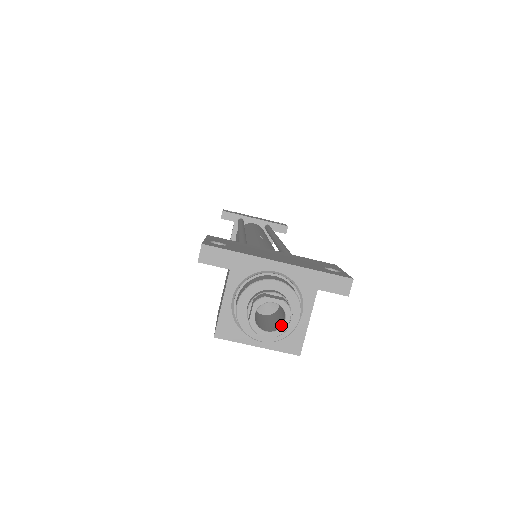
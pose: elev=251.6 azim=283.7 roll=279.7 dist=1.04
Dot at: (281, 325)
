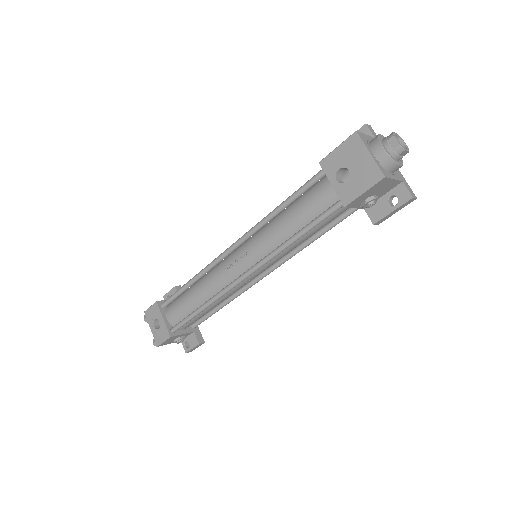
Dot at: (403, 148)
